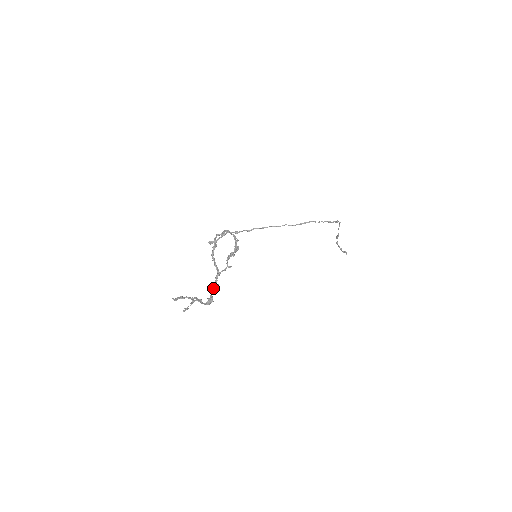
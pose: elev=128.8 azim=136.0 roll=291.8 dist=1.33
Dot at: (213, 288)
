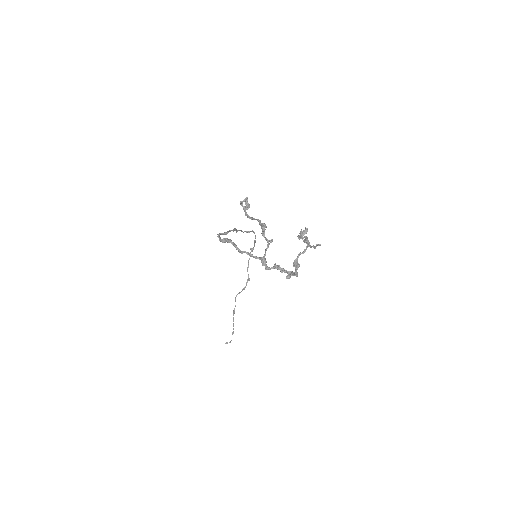
Dot at: (277, 267)
